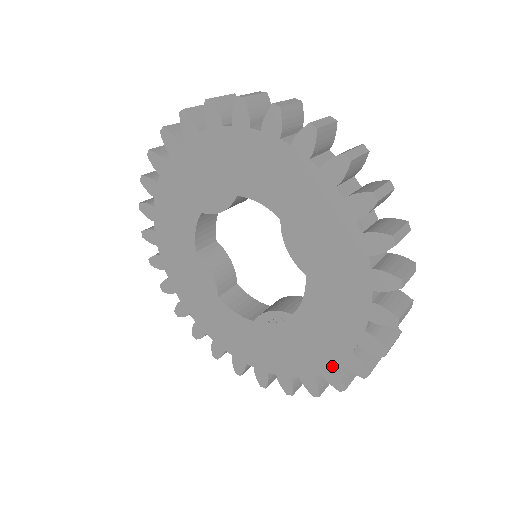
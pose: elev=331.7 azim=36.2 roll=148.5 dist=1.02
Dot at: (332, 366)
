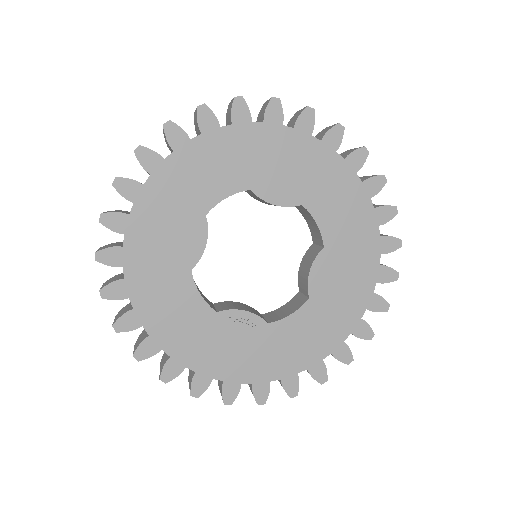
Dot at: (270, 380)
